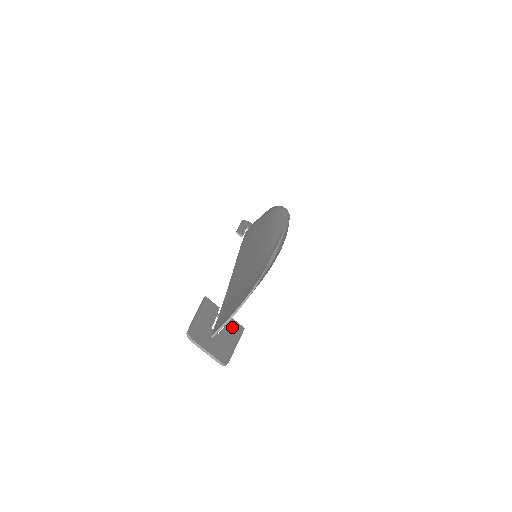
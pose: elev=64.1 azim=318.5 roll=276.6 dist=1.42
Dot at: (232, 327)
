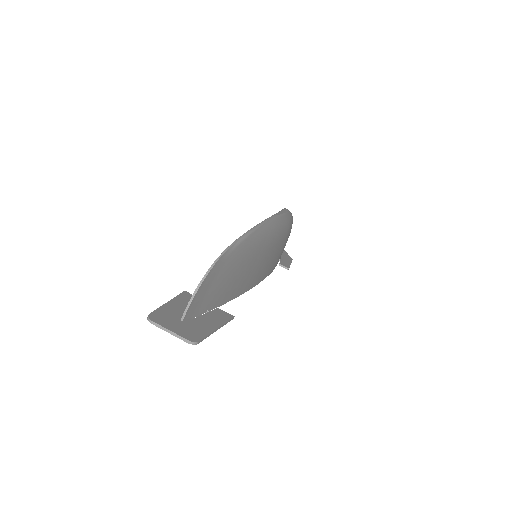
Dot at: (215, 315)
